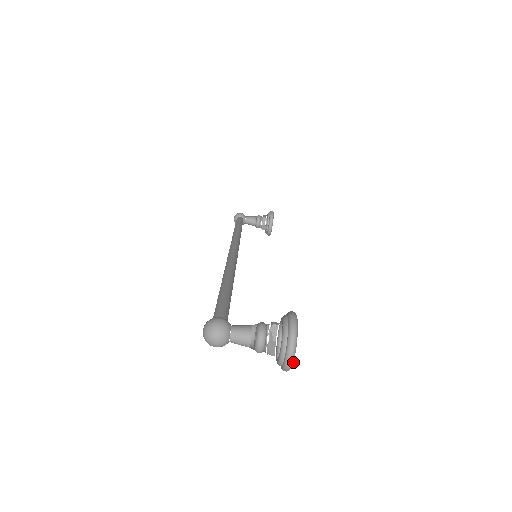
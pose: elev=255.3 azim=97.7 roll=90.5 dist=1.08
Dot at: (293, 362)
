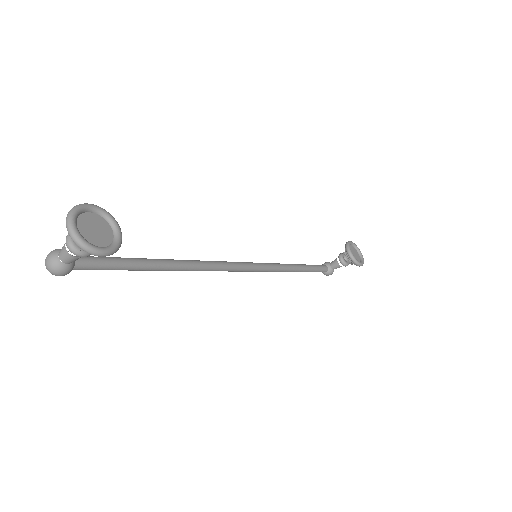
Dot at: (77, 234)
